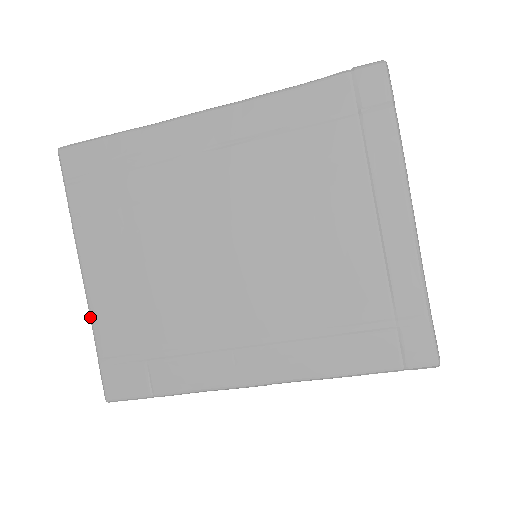
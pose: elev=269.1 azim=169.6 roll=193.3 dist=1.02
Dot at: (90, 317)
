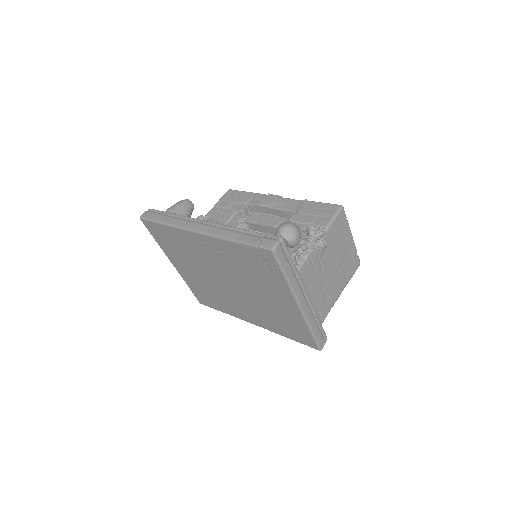
Dot at: occluded
